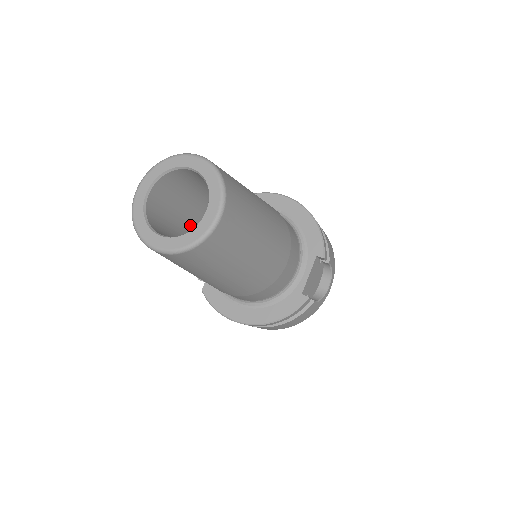
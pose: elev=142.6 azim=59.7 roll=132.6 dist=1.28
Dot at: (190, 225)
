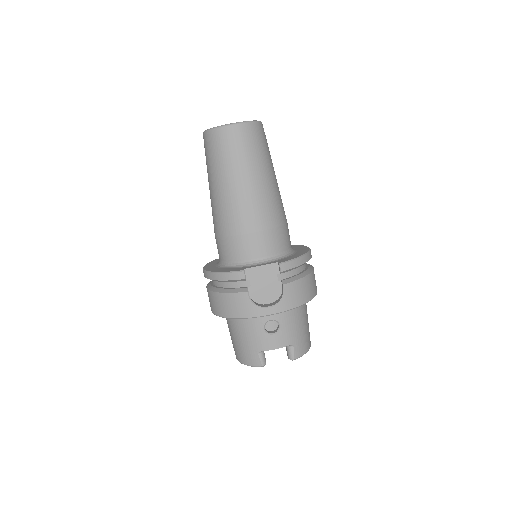
Dot at: occluded
